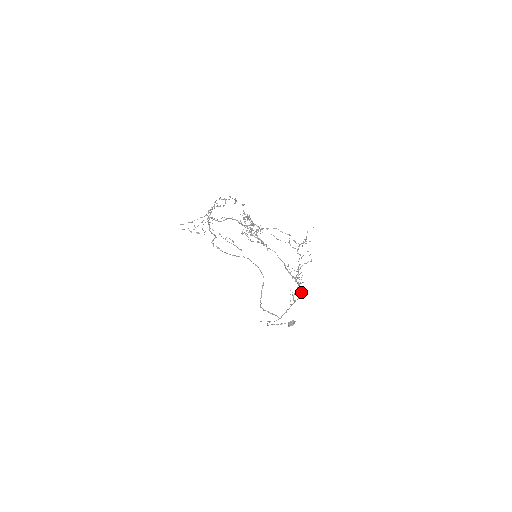
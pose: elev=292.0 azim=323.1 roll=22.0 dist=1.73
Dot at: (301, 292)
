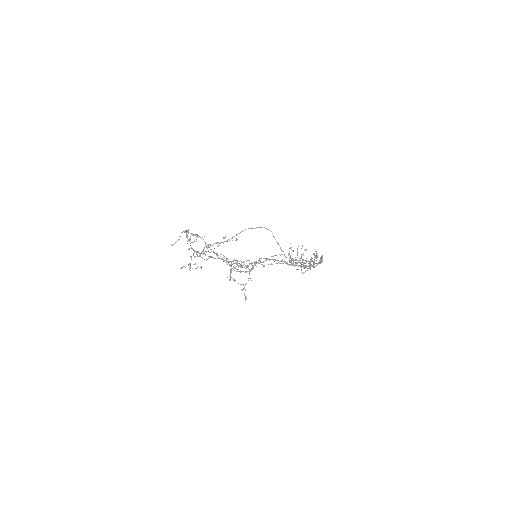
Dot at: (314, 263)
